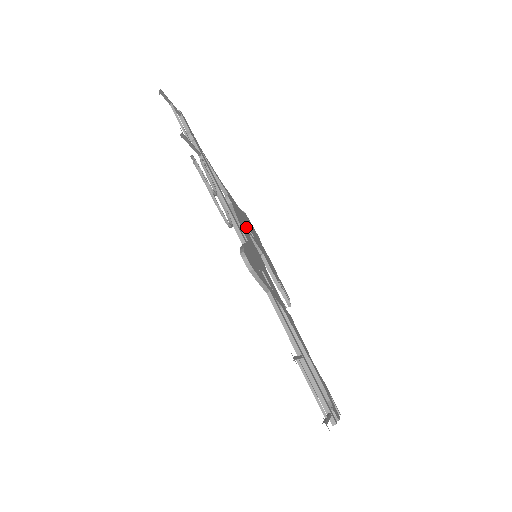
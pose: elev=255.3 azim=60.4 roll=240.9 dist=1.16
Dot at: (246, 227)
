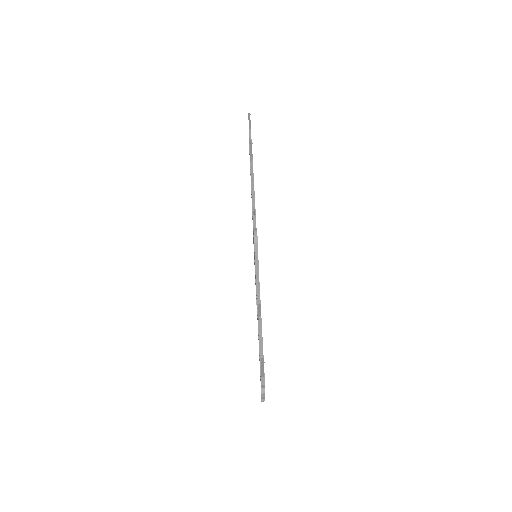
Dot at: occluded
